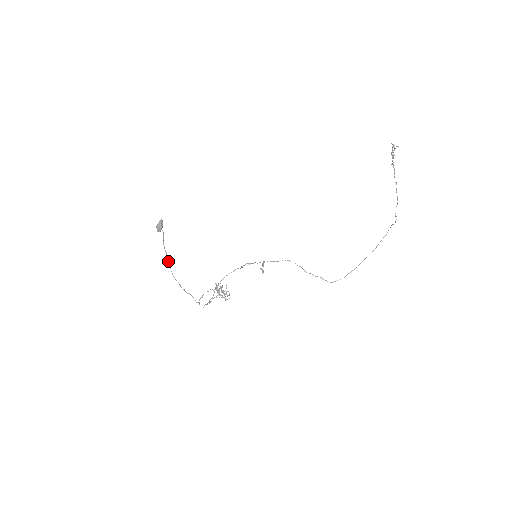
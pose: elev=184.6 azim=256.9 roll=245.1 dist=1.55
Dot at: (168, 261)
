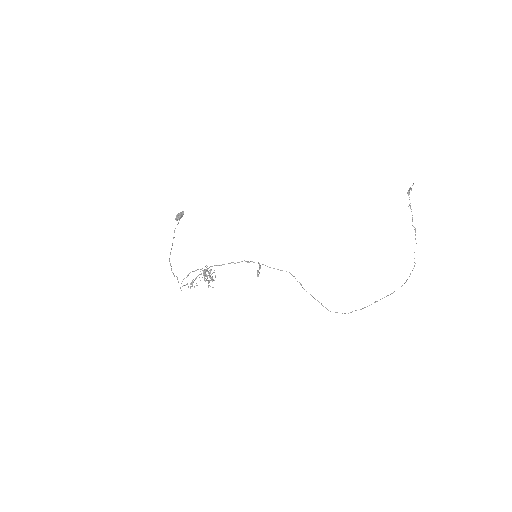
Dot at: occluded
